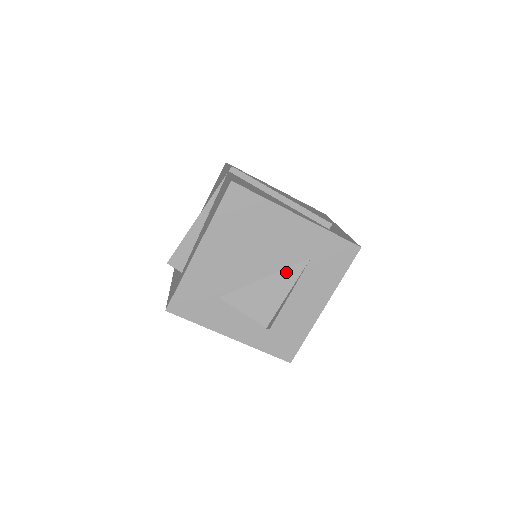
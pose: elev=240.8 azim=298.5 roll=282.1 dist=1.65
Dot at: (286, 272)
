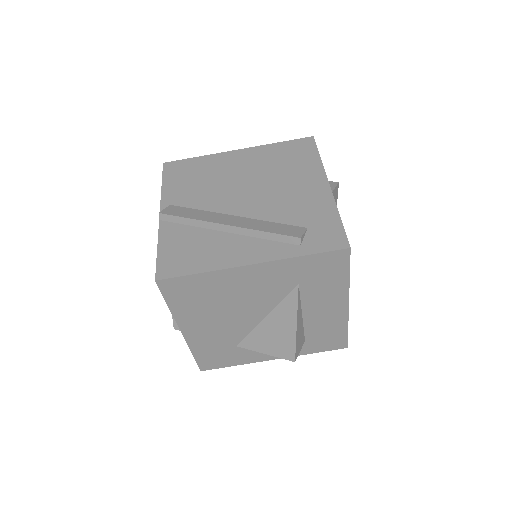
Dot at: (282, 306)
